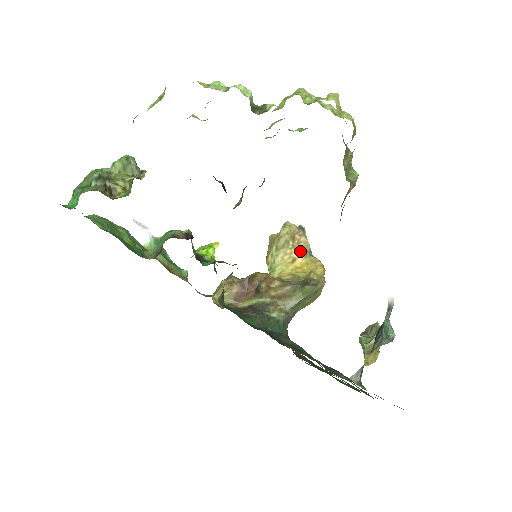
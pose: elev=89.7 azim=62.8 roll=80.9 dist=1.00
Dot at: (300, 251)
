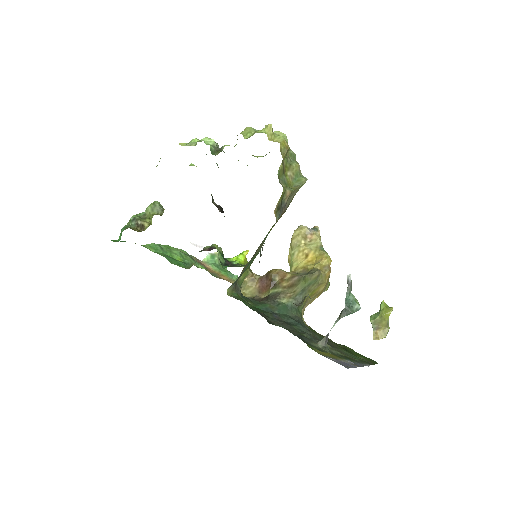
Dot at: (310, 247)
